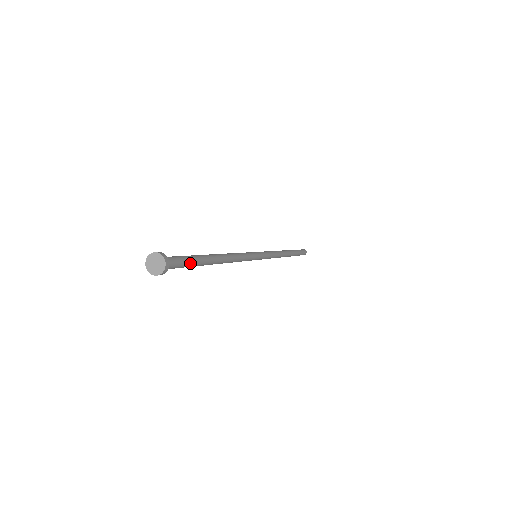
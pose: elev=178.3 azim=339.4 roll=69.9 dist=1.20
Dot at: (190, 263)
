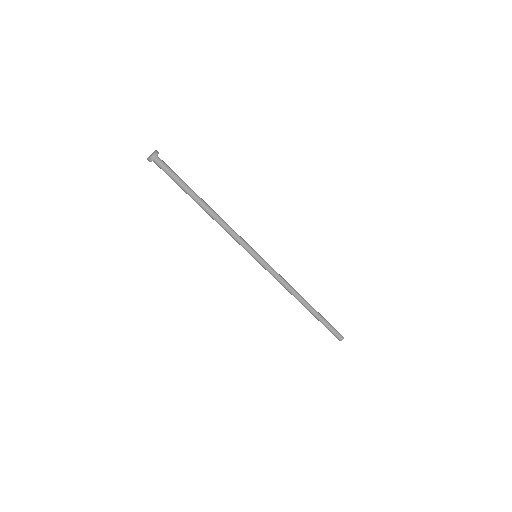
Dot at: (178, 177)
